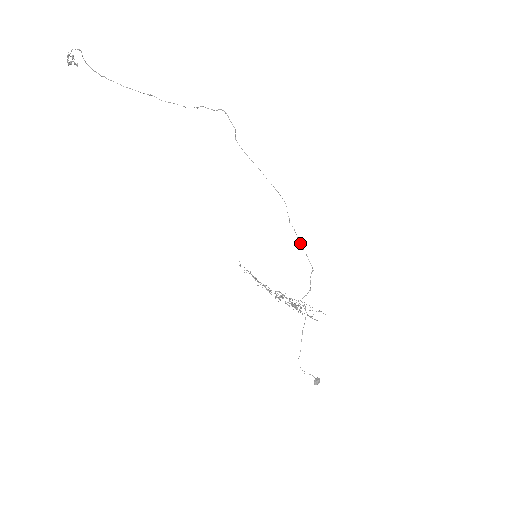
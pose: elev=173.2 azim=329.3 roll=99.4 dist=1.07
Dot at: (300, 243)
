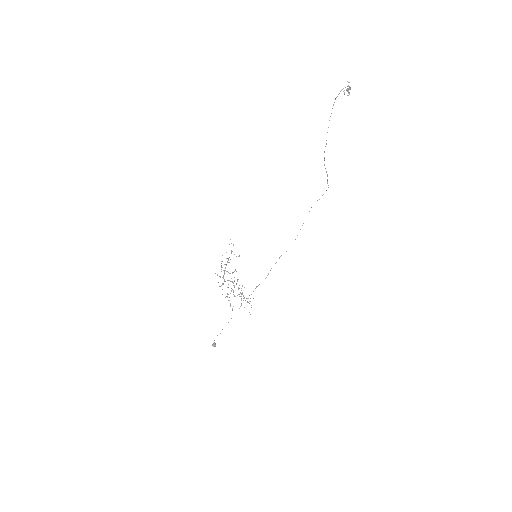
Dot at: occluded
